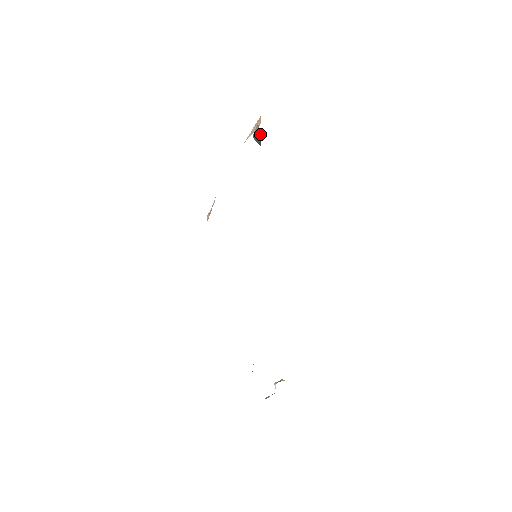
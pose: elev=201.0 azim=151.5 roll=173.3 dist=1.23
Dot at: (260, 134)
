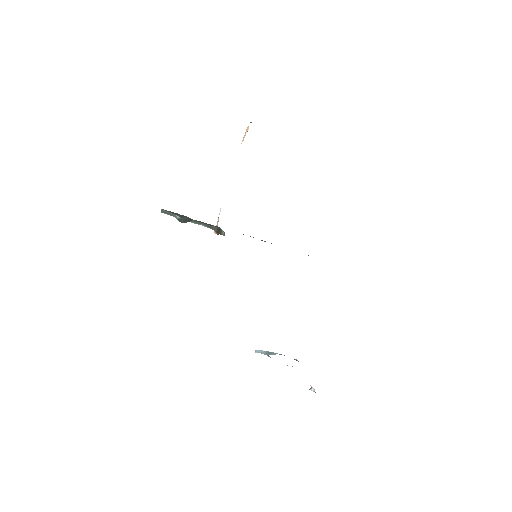
Dot at: occluded
